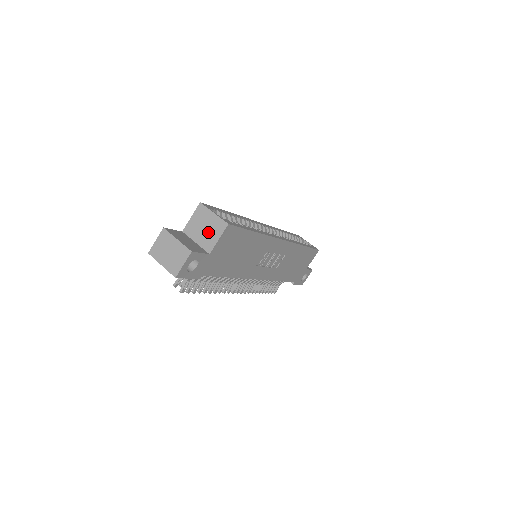
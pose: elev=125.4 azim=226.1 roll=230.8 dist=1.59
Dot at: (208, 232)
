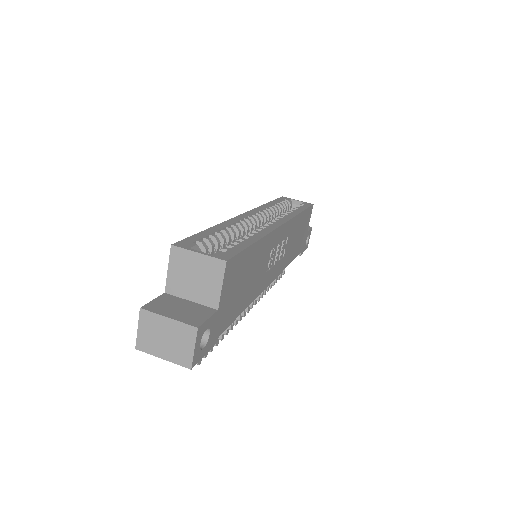
Dot at: (202, 282)
